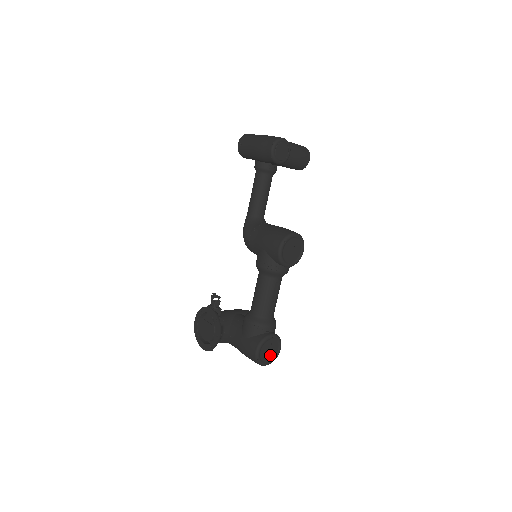
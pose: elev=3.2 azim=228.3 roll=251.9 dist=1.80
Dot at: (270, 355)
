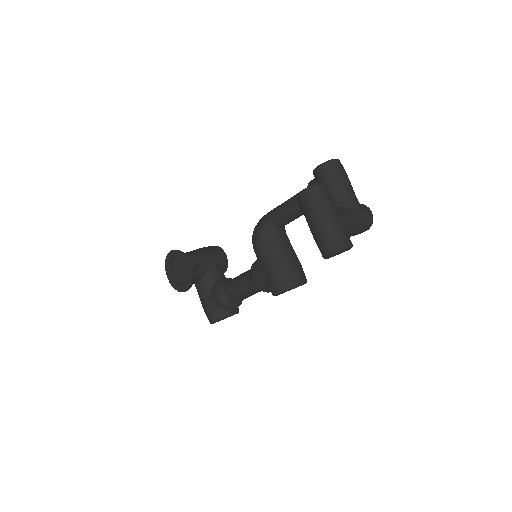
Dot at: occluded
